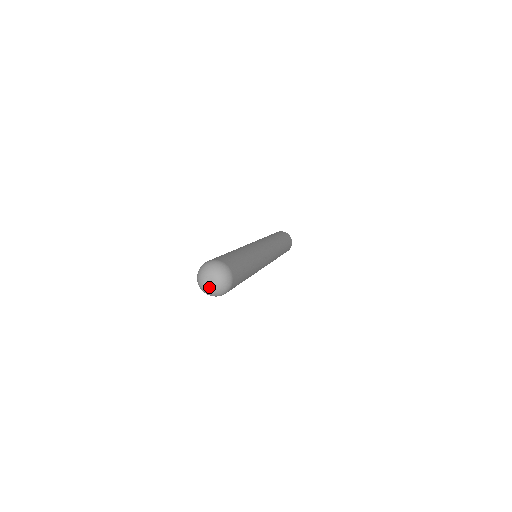
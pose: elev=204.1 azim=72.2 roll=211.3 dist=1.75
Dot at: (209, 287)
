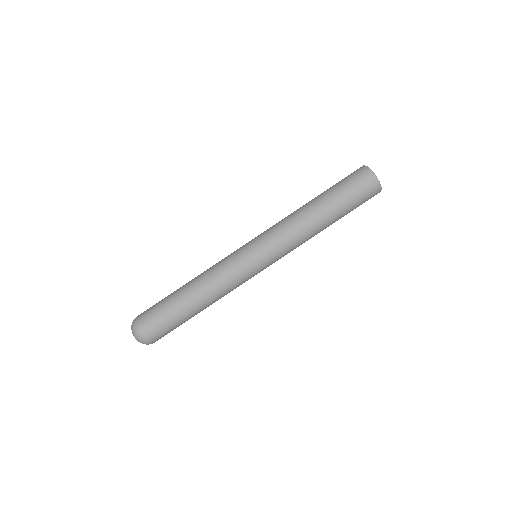
Dot at: occluded
